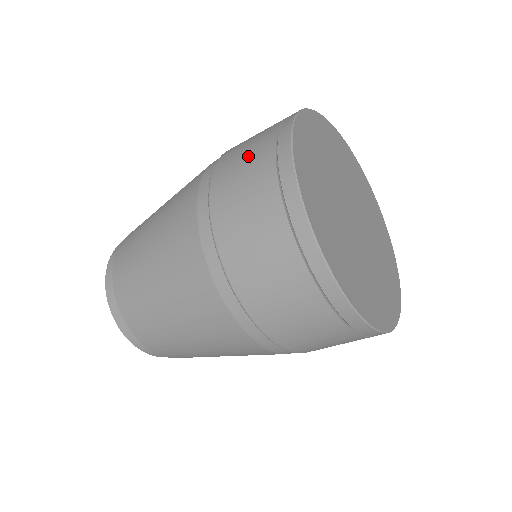
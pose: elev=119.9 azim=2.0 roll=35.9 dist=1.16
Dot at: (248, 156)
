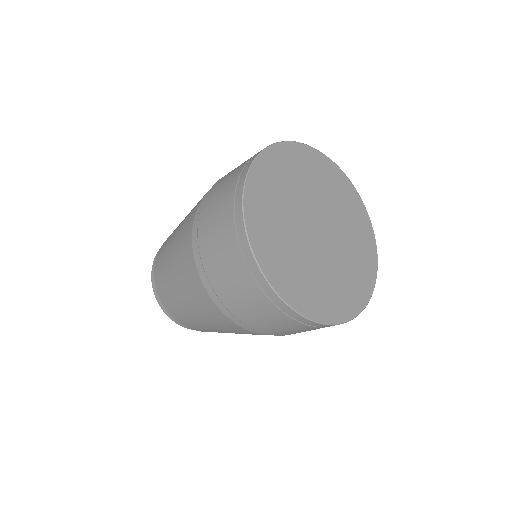
Dot at: (218, 210)
